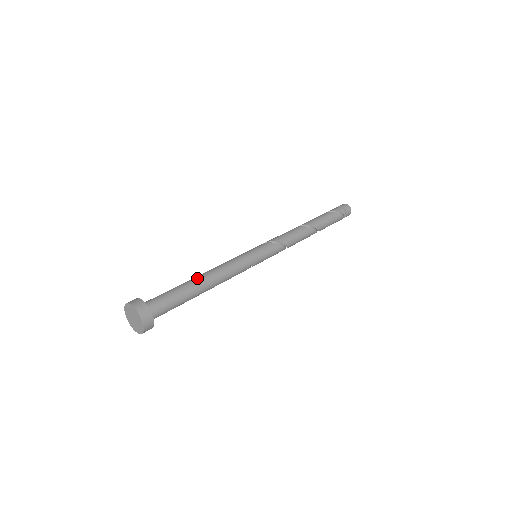
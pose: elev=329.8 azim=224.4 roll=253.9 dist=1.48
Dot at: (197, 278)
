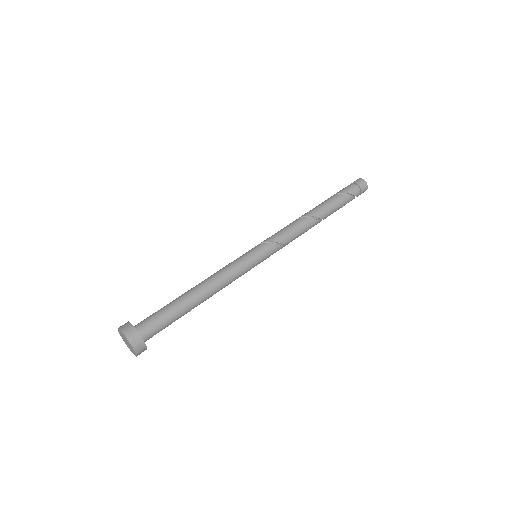
Dot at: (195, 297)
